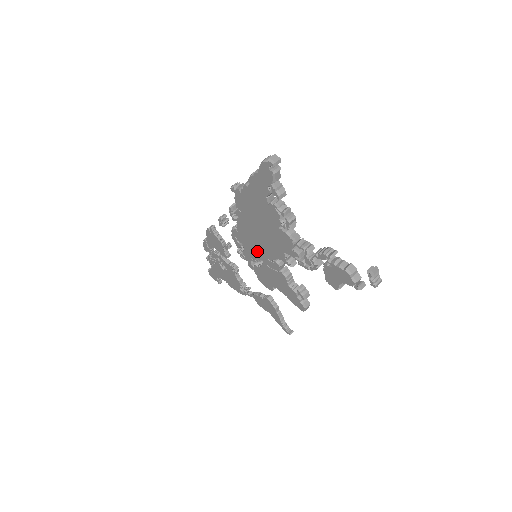
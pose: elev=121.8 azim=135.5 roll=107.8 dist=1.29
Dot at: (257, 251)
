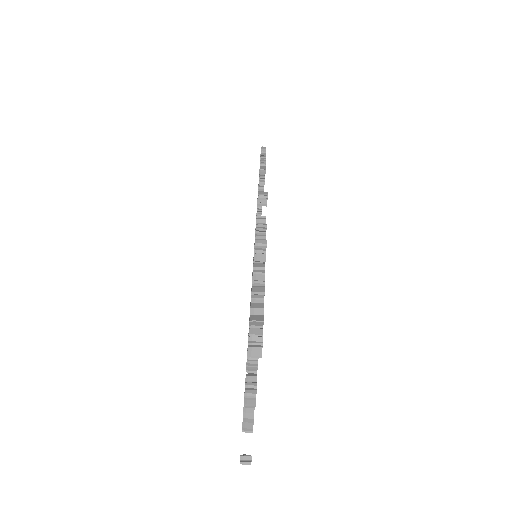
Dot at: occluded
